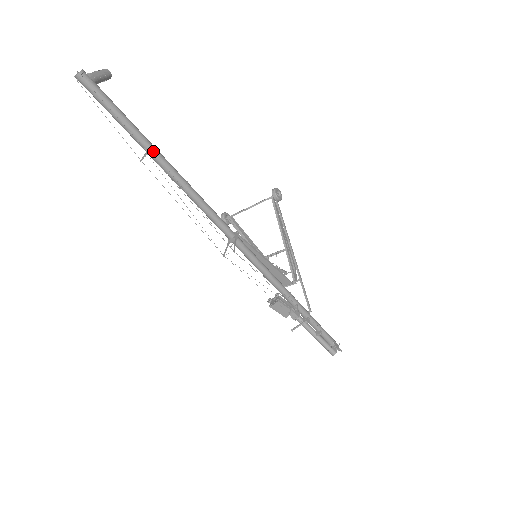
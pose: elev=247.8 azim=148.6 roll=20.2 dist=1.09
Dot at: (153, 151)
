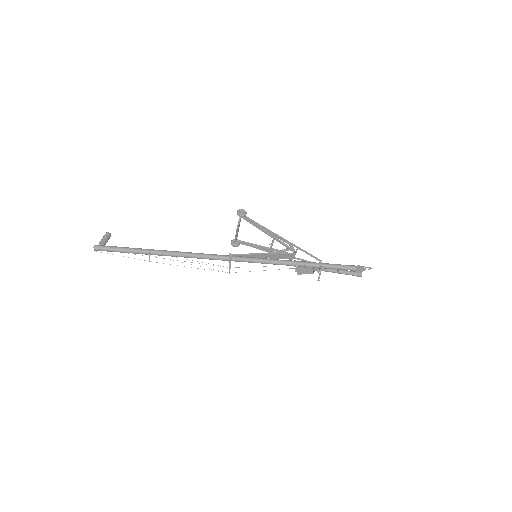
Dot at: (151, 252)
